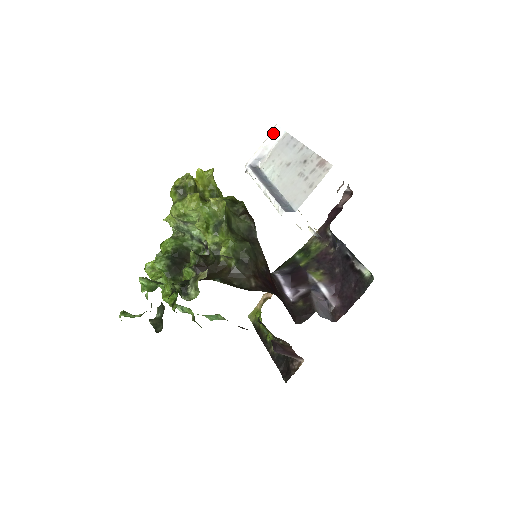
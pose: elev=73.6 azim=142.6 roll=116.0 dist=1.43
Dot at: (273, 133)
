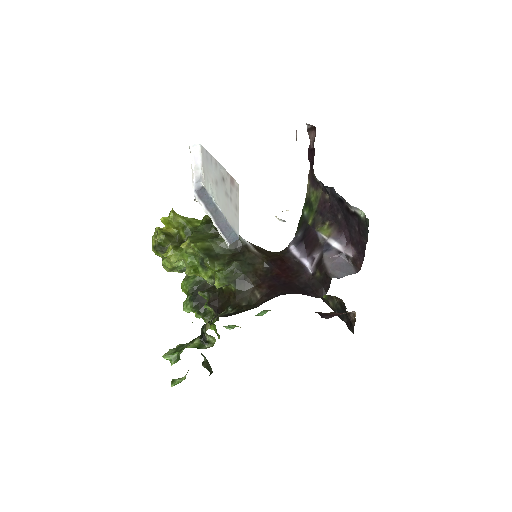
Dot at: (192, 153)
